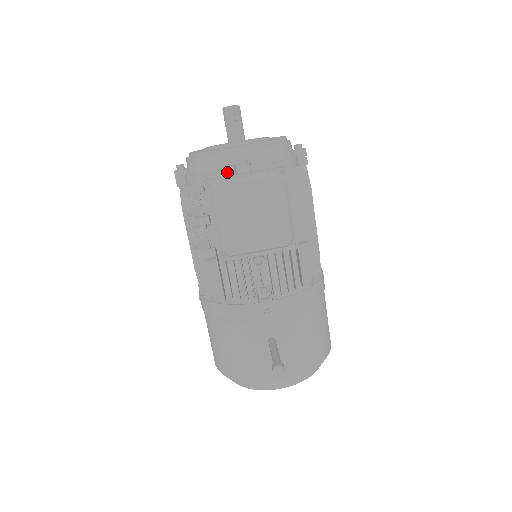
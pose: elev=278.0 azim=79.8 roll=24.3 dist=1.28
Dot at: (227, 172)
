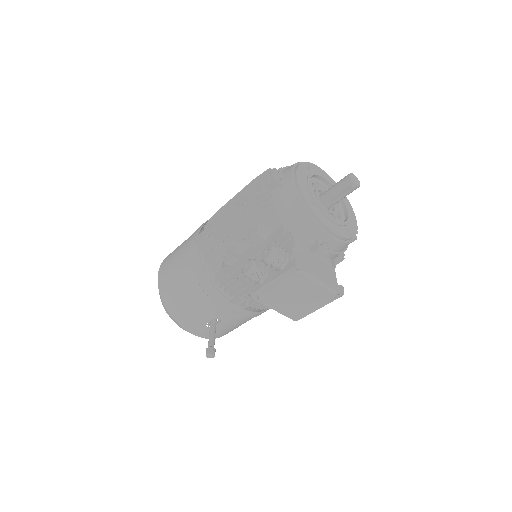
Dot at: (309, 239)
